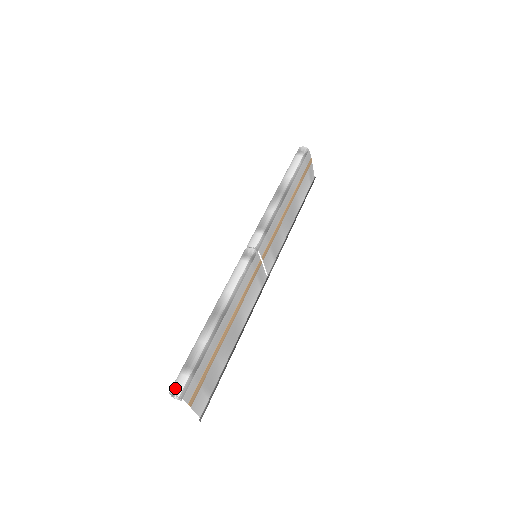
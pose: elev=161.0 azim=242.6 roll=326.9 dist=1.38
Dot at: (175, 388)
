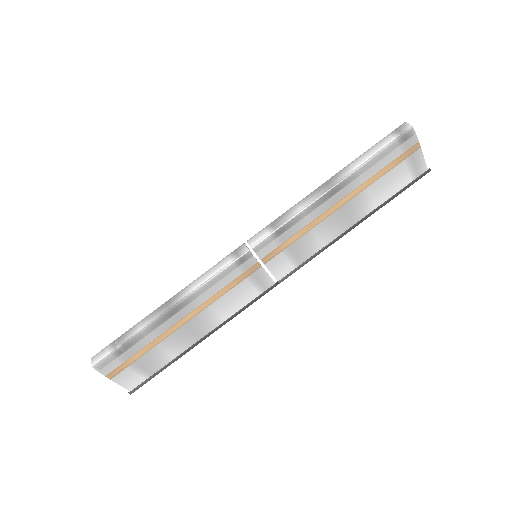
Dot at: (95, 356)
